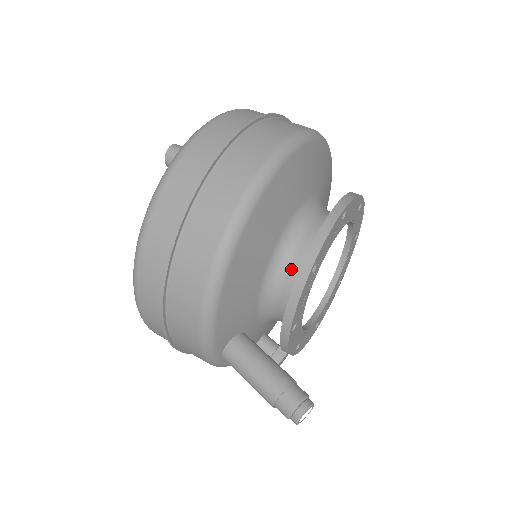
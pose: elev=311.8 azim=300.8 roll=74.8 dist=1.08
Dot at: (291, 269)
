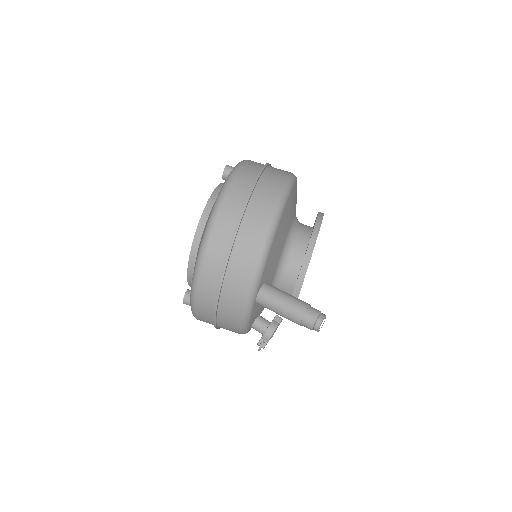
Dot at: (299, 242)
